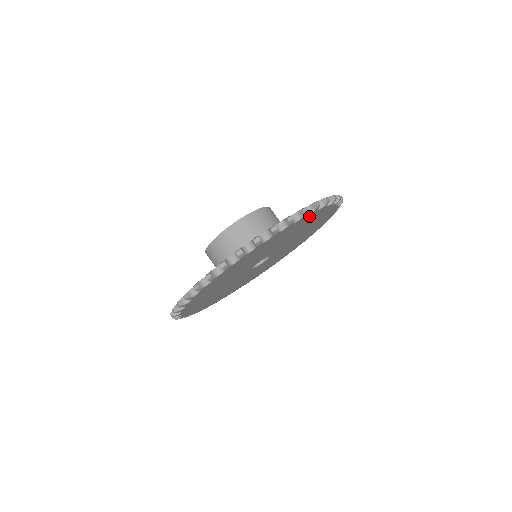
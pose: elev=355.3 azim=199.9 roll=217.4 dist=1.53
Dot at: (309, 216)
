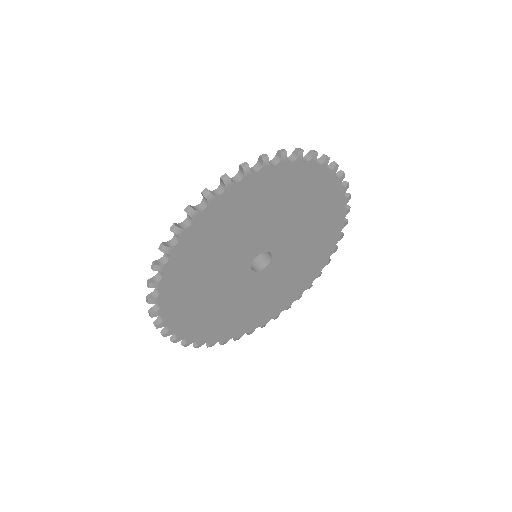
Dot at: (339, 205)
